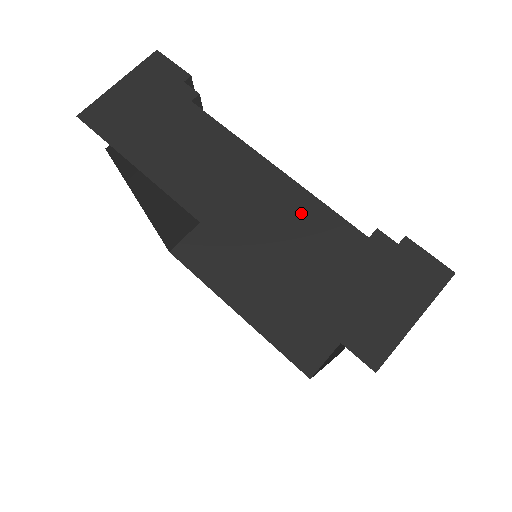
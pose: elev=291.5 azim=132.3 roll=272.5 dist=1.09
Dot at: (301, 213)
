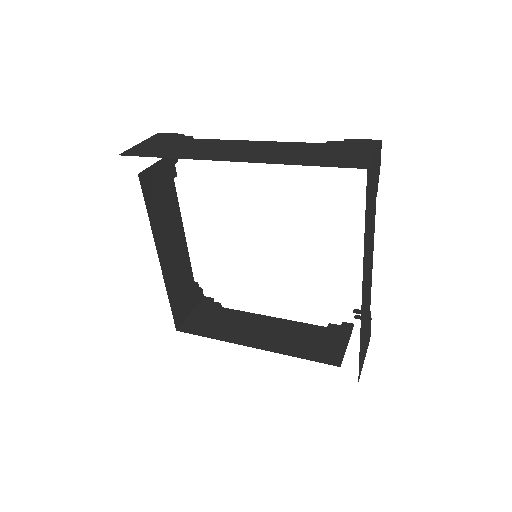
Dot at: (280, 146)
